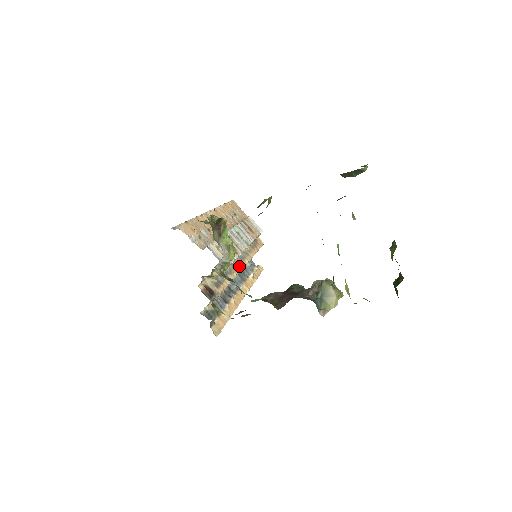
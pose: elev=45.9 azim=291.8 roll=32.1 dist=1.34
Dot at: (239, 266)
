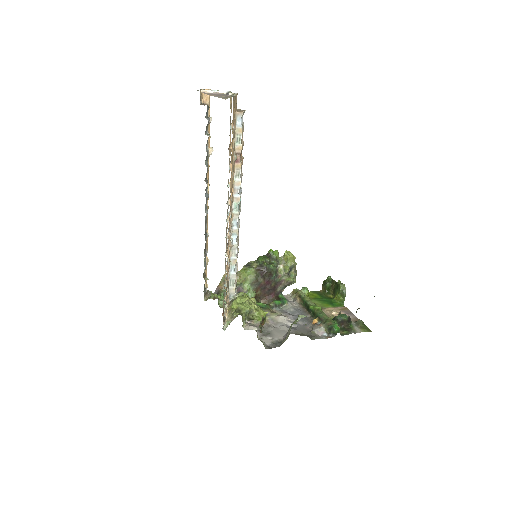
Dot at: (227, 227)
